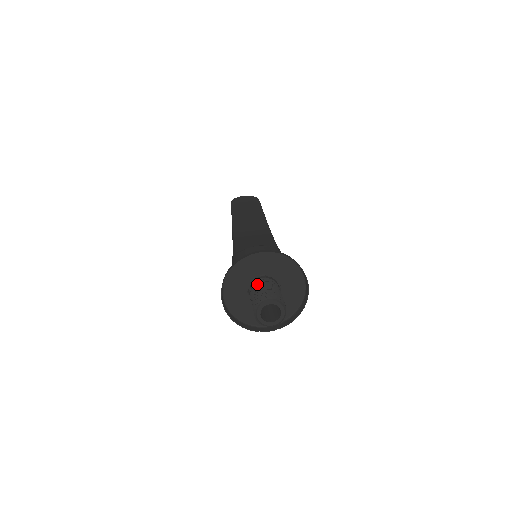
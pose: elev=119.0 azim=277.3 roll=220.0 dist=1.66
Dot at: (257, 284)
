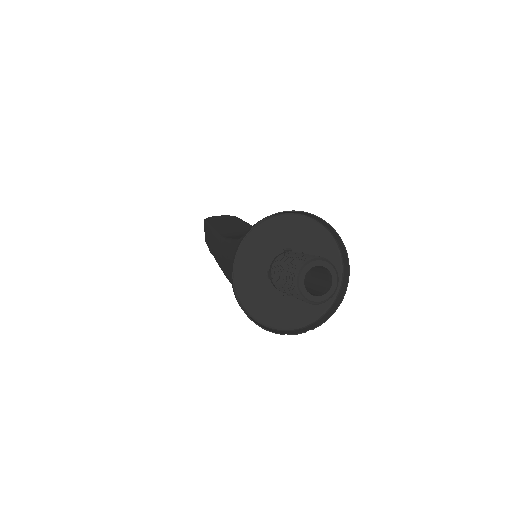
Dot at: (284, 256)
